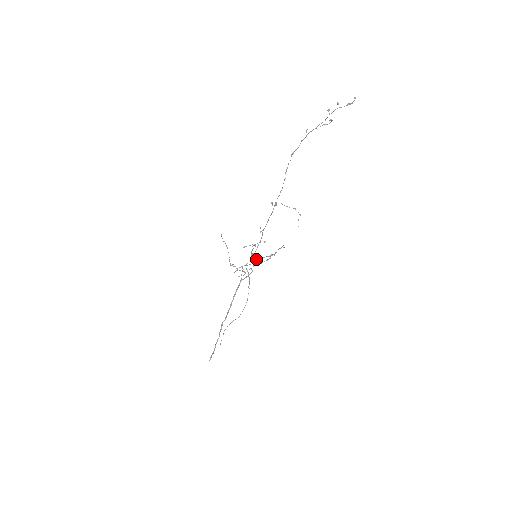
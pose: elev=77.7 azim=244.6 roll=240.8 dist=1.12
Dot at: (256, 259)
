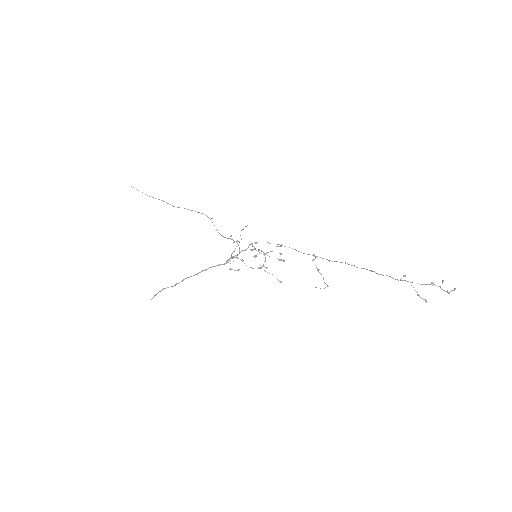
Dot at: (252, 250)
